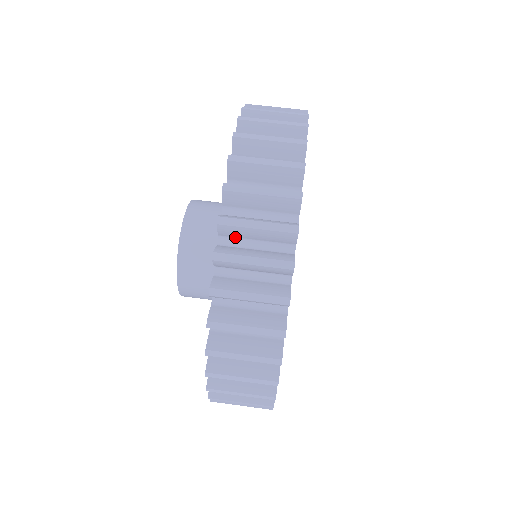
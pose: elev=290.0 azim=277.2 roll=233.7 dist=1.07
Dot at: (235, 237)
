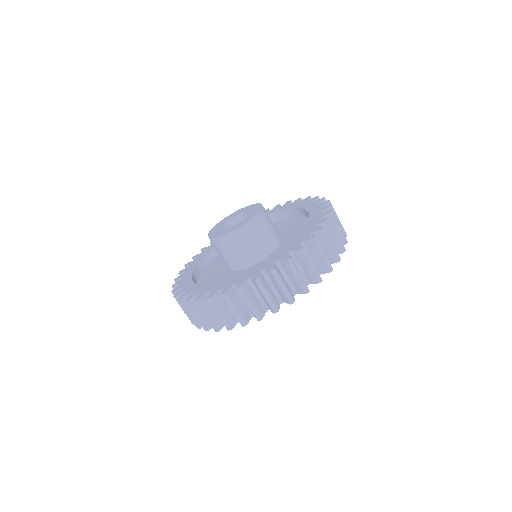
Dot at: occluded
